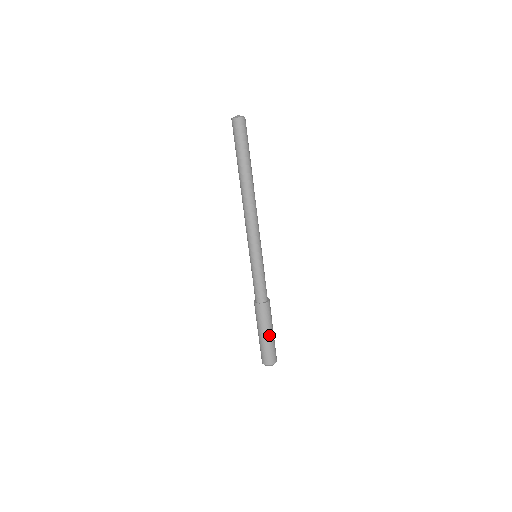
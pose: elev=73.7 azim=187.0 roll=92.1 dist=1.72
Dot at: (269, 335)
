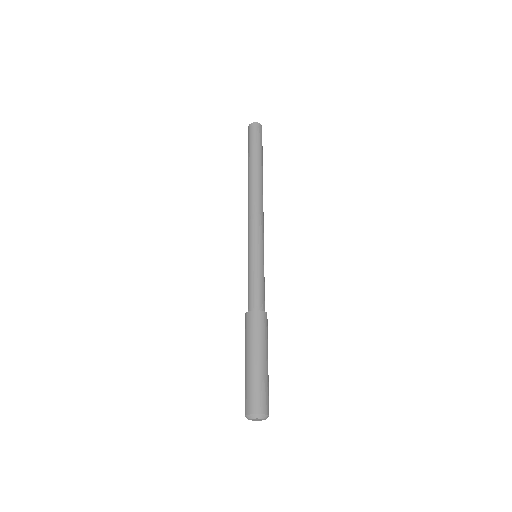
Dot at: (251, 361)
